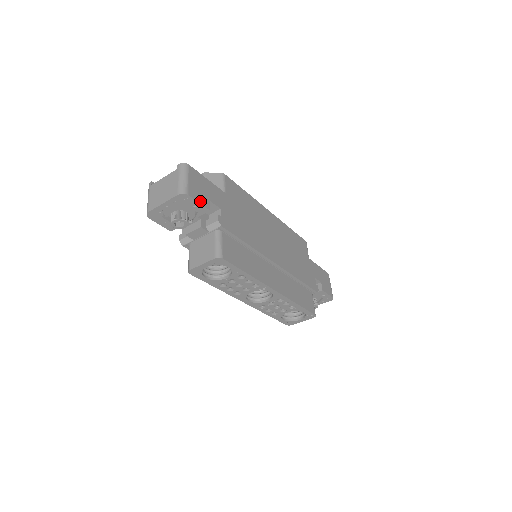
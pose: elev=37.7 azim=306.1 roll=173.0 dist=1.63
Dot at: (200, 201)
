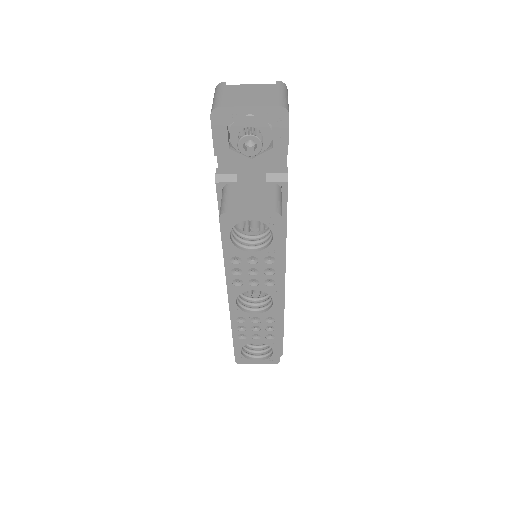
Dot at: (288, 135)
